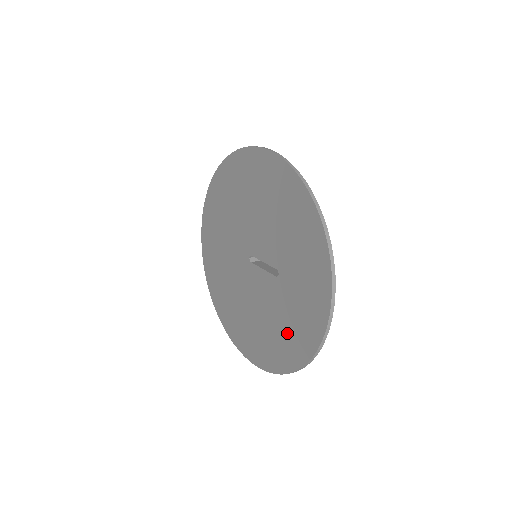
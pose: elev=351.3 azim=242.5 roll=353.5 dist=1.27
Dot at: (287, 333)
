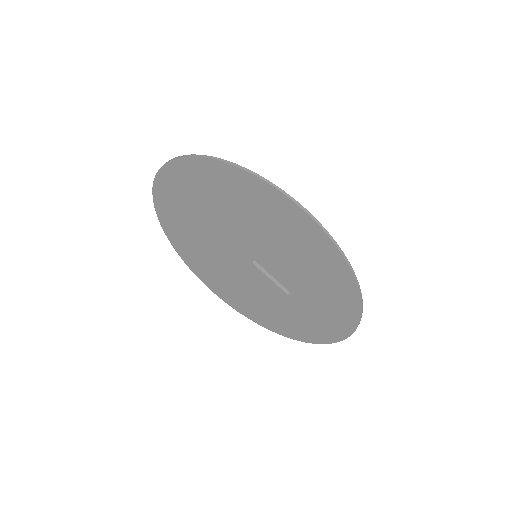
Dot at: (283, 320)
